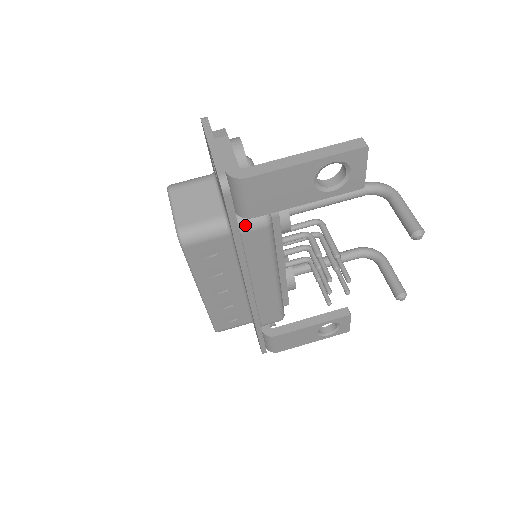
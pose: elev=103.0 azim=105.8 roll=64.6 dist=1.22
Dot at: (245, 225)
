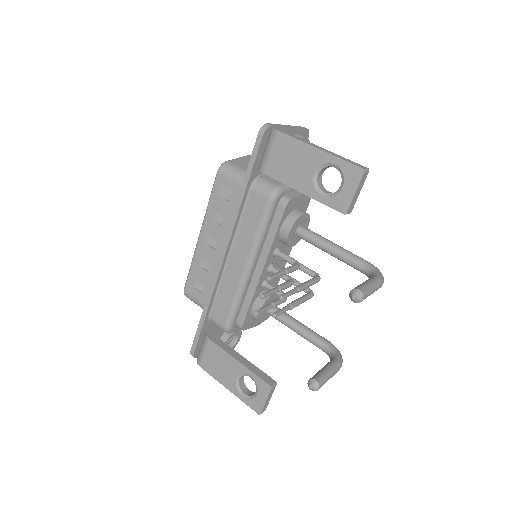
Dot at: (258, 185)
